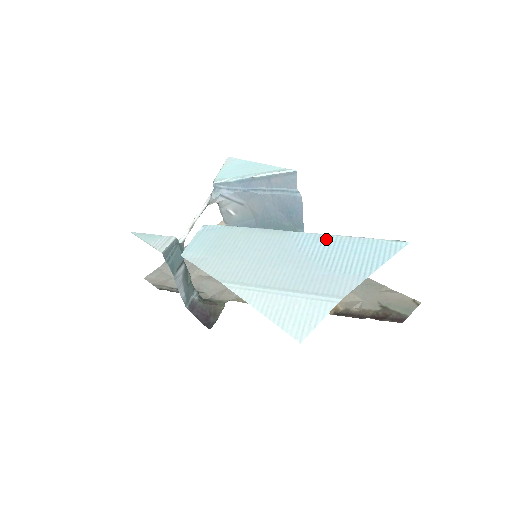
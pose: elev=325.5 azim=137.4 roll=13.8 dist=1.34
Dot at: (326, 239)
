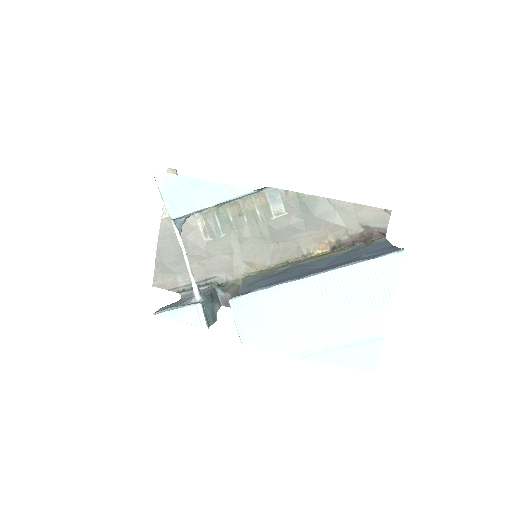
Dot at: (340, 276)
